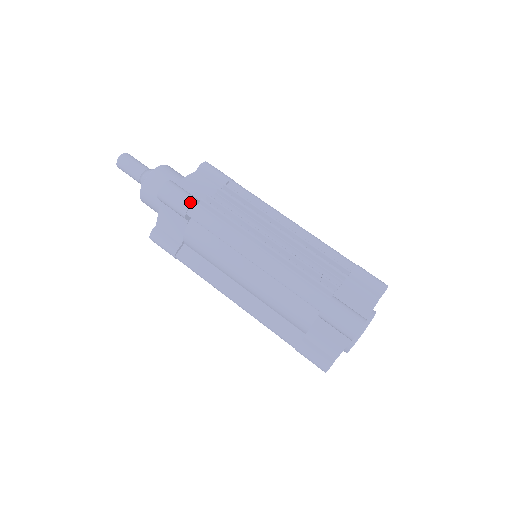
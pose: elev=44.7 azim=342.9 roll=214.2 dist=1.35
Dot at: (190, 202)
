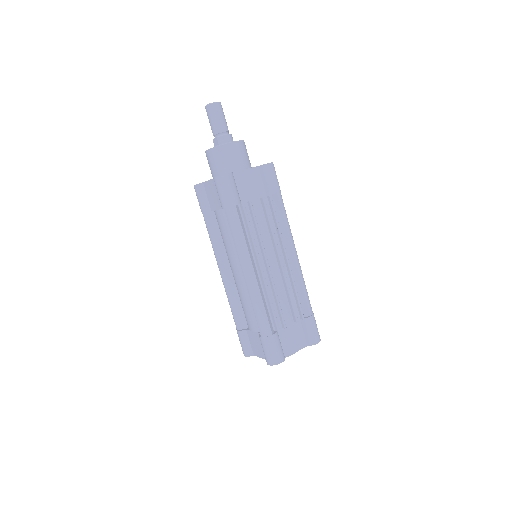
Dot at: (232, 204)
